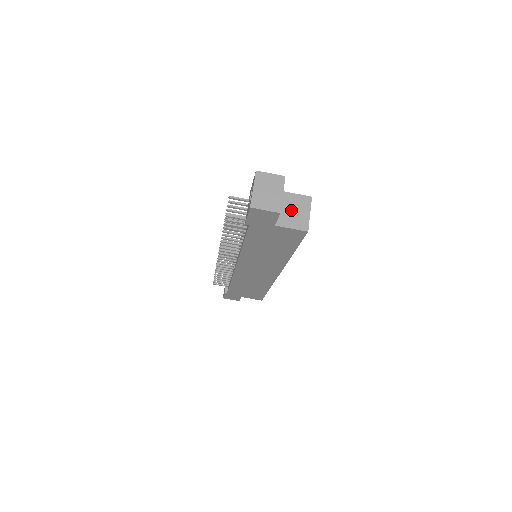
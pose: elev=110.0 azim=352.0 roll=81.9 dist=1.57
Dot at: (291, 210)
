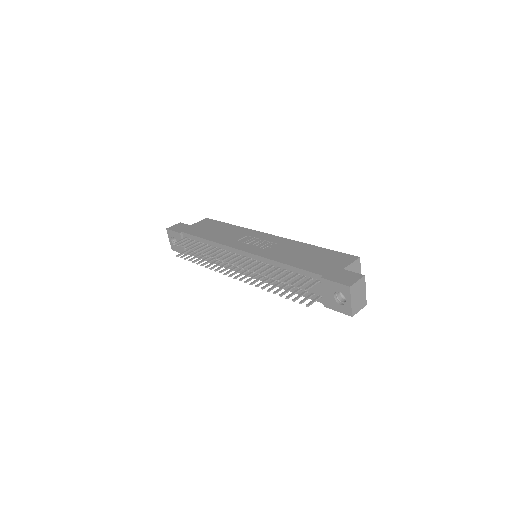
Dot at: occluded
